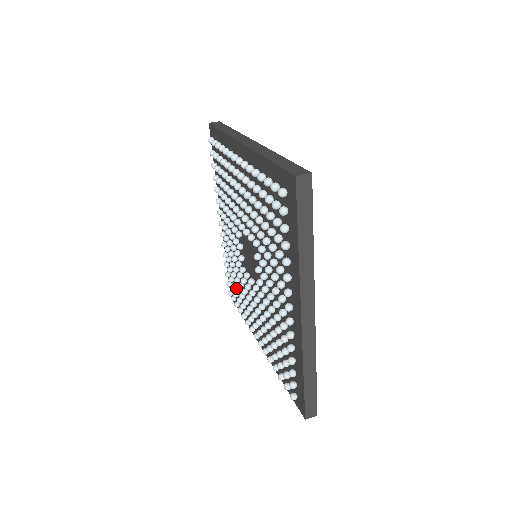
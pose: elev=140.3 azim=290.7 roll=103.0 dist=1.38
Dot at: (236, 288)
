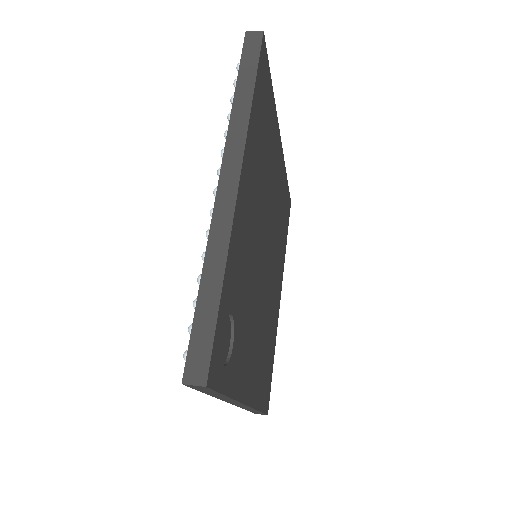
Dot at: occluded
